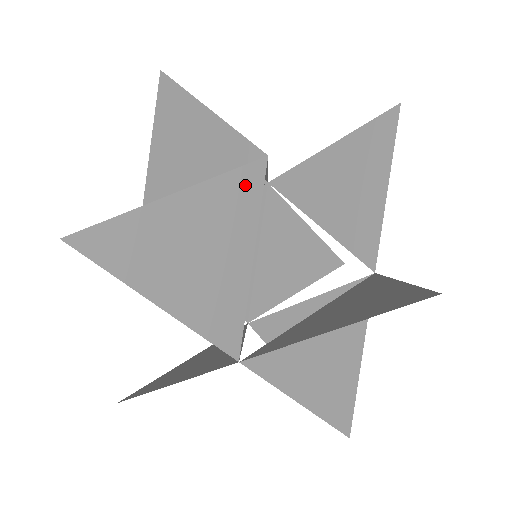
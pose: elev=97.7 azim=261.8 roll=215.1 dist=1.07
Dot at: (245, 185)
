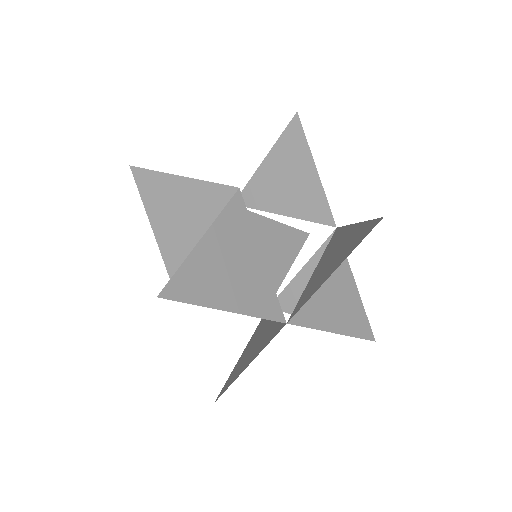
Dot at: (236, 213)
